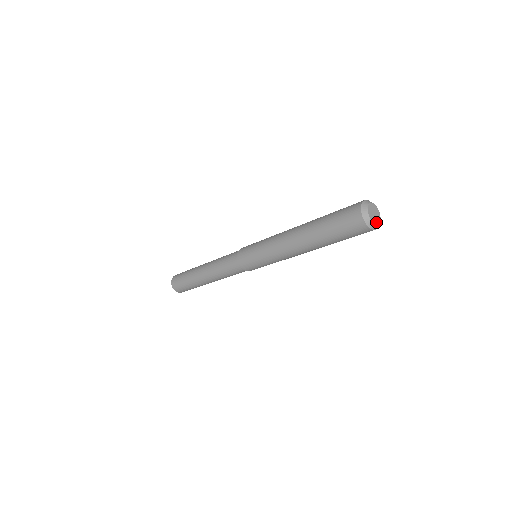
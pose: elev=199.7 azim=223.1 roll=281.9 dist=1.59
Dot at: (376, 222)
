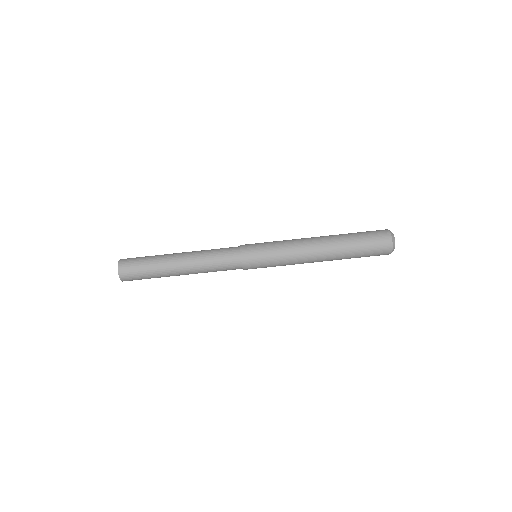
Dot at: (394, 242)
